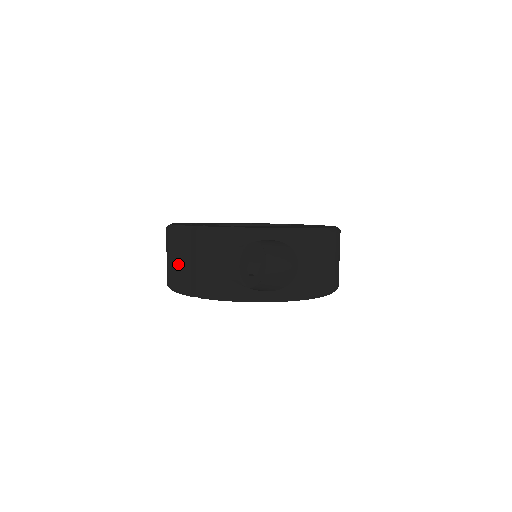
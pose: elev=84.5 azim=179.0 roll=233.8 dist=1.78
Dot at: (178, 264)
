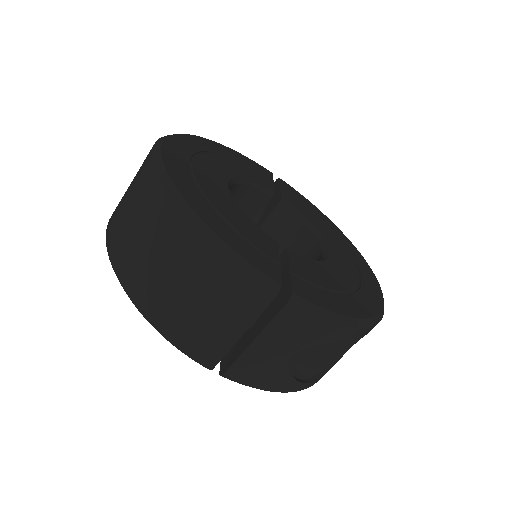
Dot at: (208, 318)
